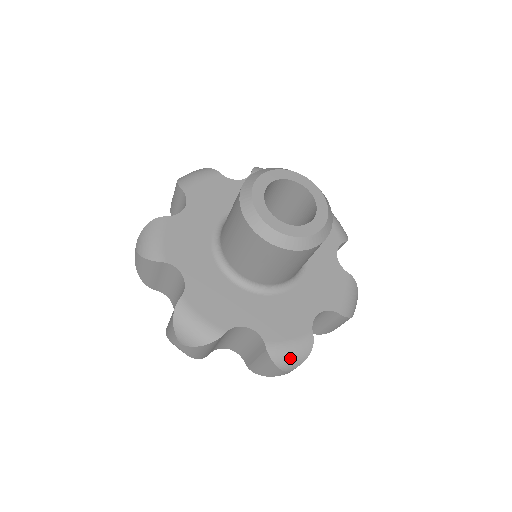
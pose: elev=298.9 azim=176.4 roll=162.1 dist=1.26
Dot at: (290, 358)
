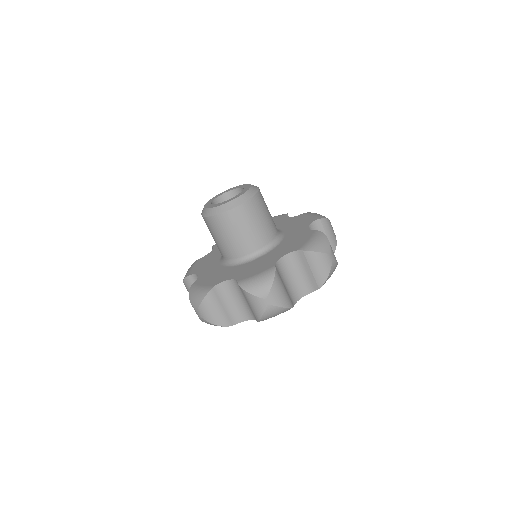
Dot at: (195, 296)
